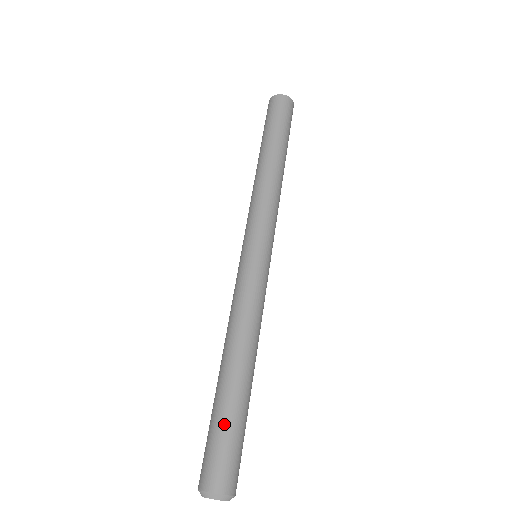
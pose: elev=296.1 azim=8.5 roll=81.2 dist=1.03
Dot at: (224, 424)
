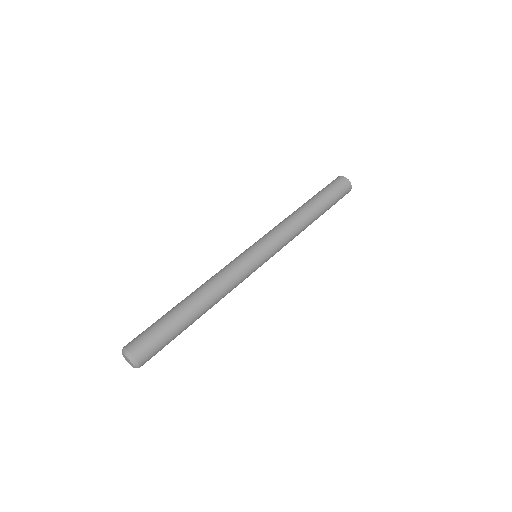
Dot at: (168, 329)
